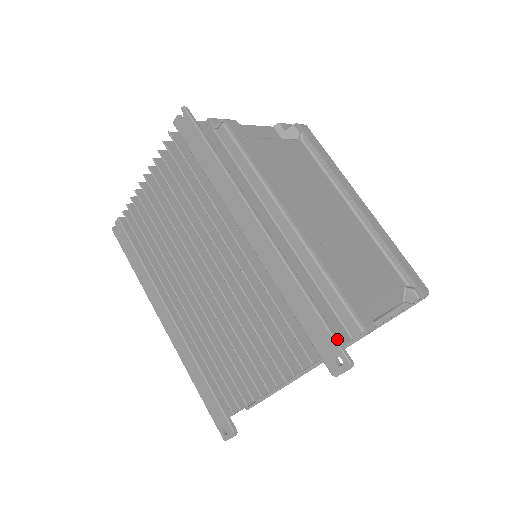
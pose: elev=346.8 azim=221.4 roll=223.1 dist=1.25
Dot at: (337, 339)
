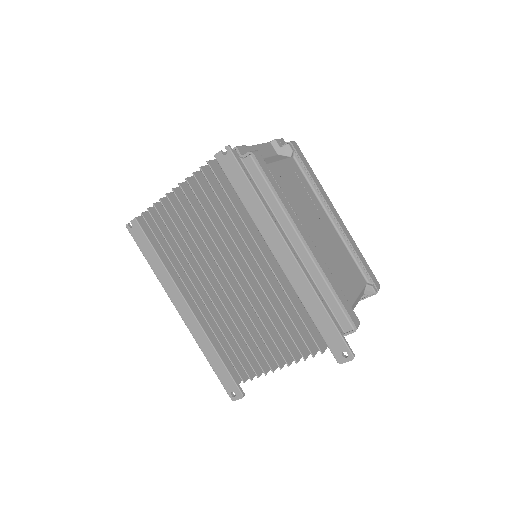
Dot at: (345, 340)
